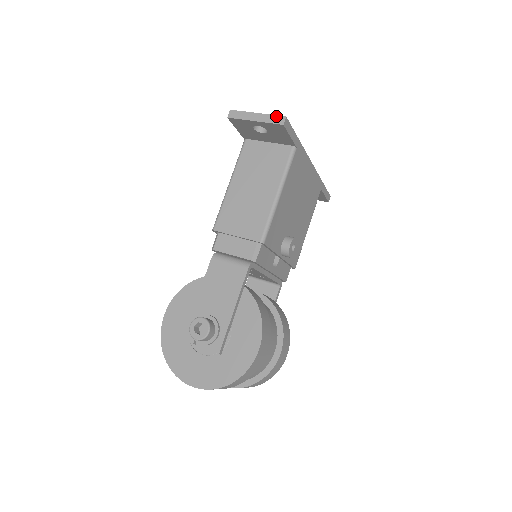
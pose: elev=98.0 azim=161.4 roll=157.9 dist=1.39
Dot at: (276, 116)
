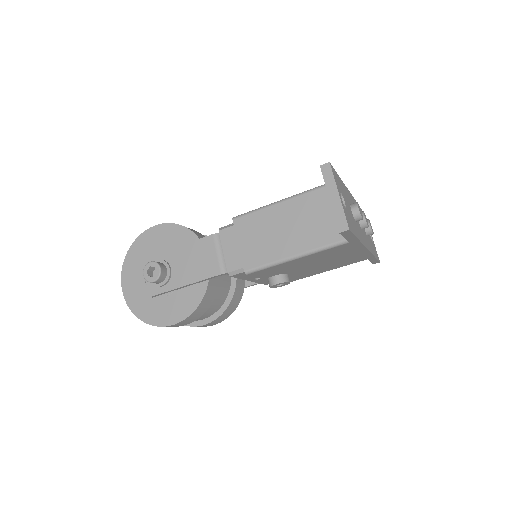
Dot at: (345, 218)
